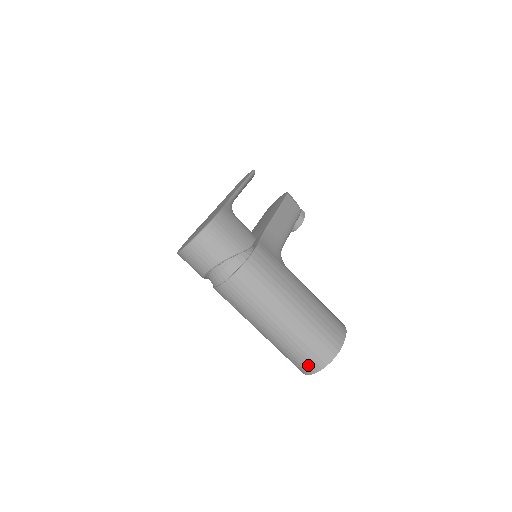
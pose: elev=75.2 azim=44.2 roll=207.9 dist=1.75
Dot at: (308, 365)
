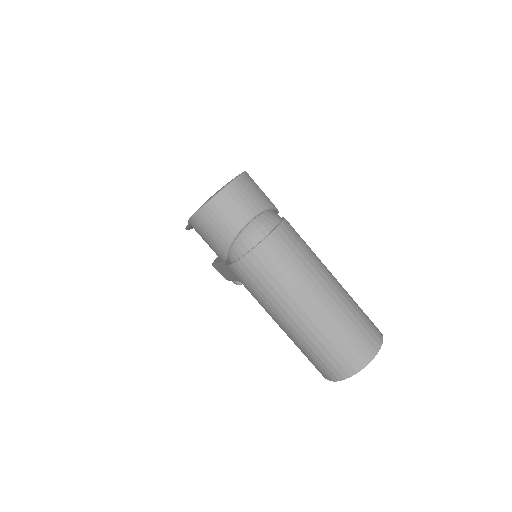
Dot at: (363, 349)
